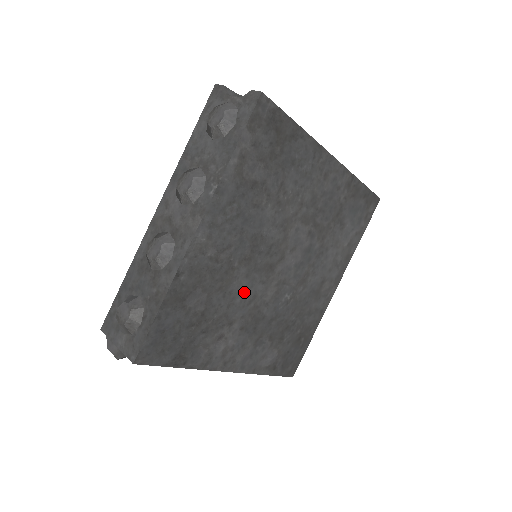
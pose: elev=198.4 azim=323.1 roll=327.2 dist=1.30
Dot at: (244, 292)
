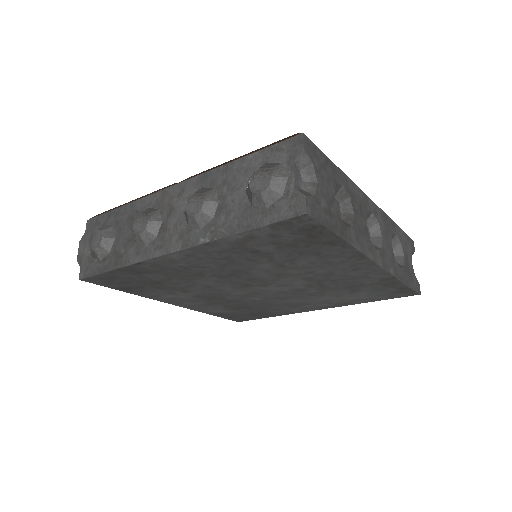
Dot at: (209, 286)
